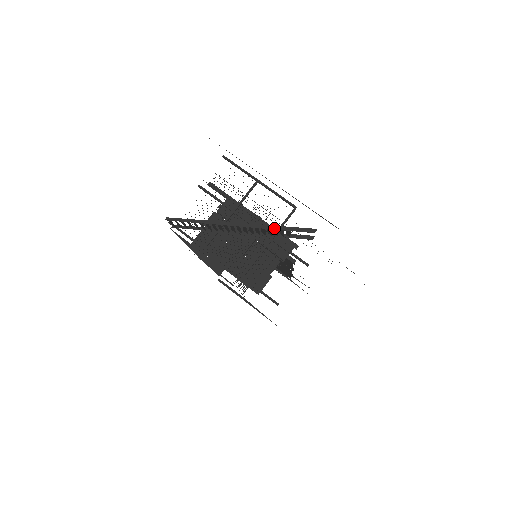
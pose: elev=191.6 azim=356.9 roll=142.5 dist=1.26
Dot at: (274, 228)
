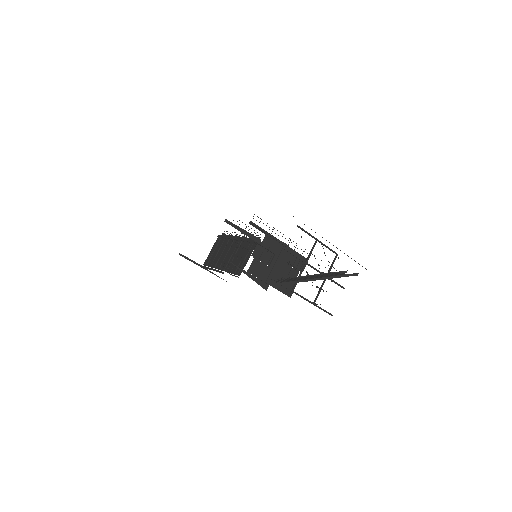
Dot at: (339, 277)
